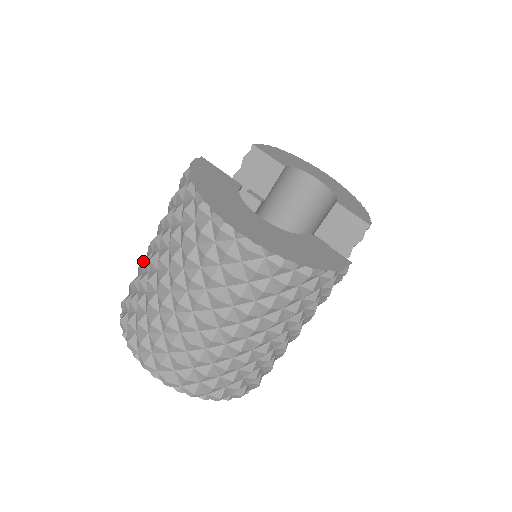
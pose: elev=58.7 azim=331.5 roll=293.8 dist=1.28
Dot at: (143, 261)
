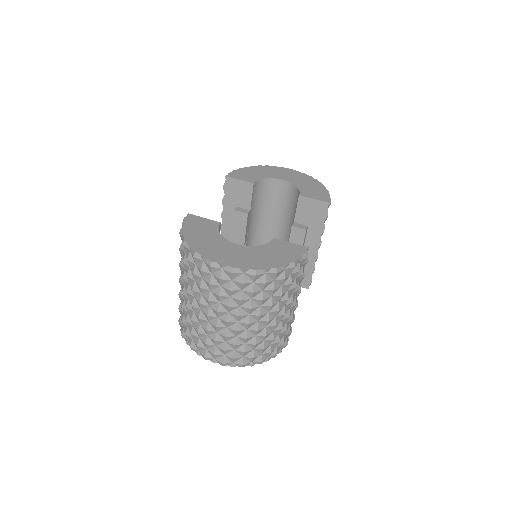
Dot at: occluded
